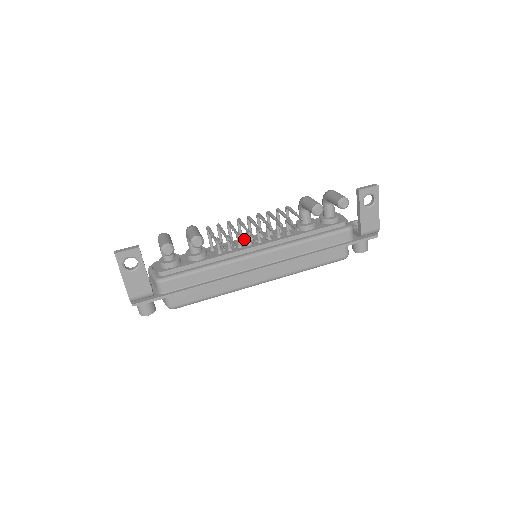
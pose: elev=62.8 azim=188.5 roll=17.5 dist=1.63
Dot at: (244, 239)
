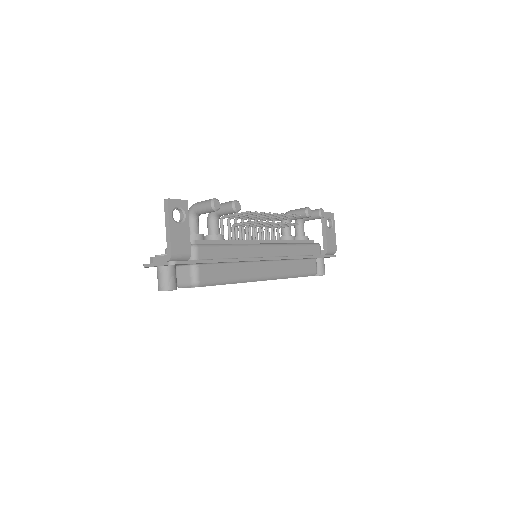
Dot at: occluded
